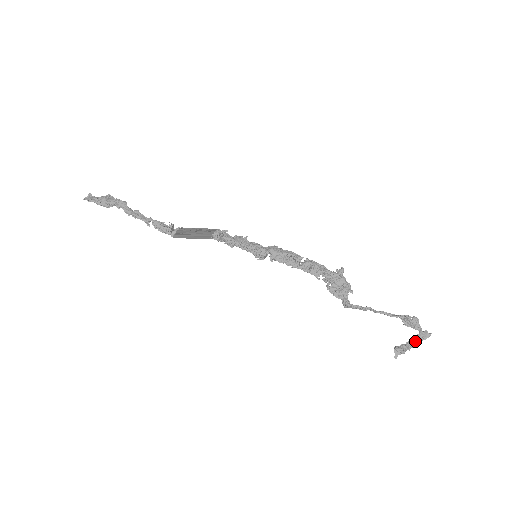
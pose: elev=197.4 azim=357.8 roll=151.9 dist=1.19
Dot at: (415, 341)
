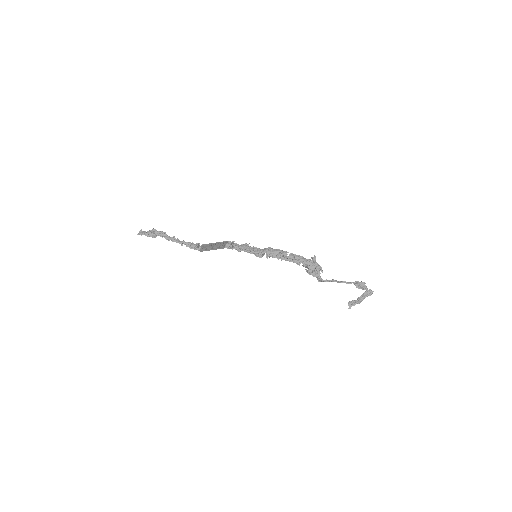
Dot at: (363, 297)
